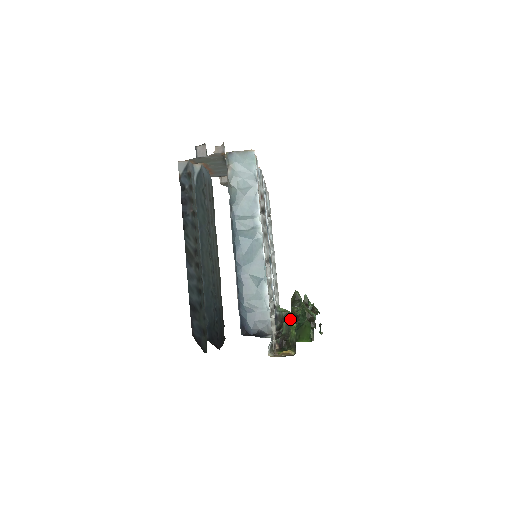
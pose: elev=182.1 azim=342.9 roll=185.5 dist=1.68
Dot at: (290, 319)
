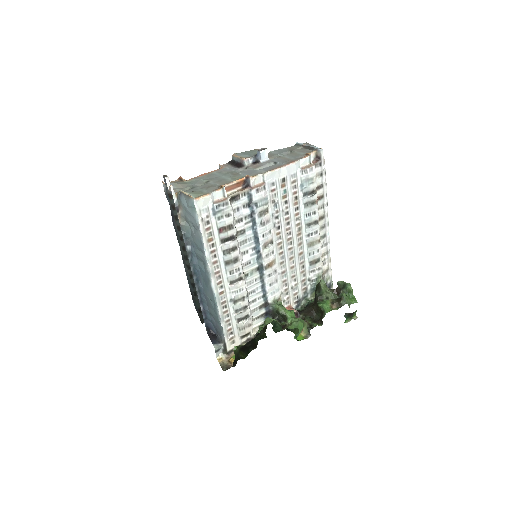
Dot at: occluded
